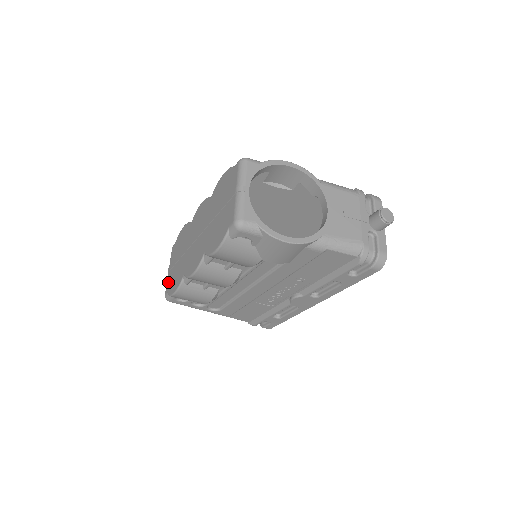
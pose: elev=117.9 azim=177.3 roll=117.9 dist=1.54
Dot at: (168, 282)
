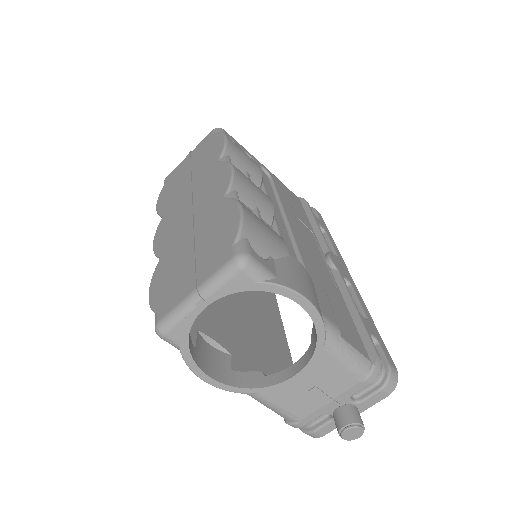
Dot at: (174, 172)
